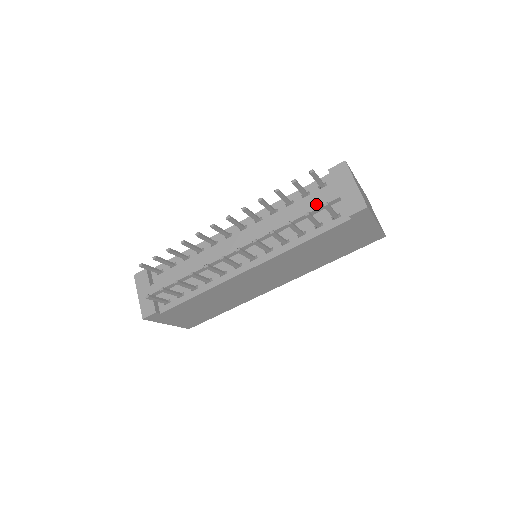
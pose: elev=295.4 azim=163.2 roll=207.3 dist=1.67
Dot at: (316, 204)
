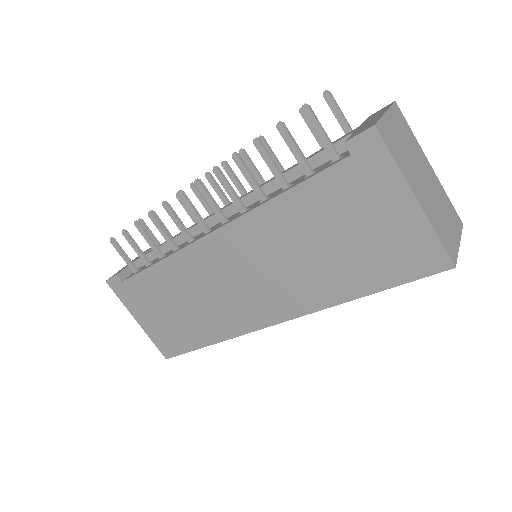
Dot at: (323, 148)
